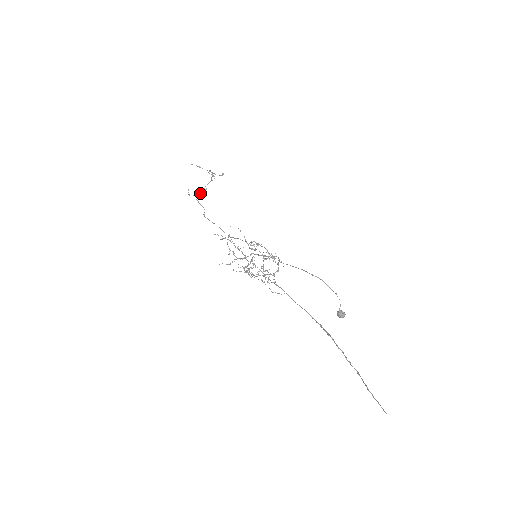
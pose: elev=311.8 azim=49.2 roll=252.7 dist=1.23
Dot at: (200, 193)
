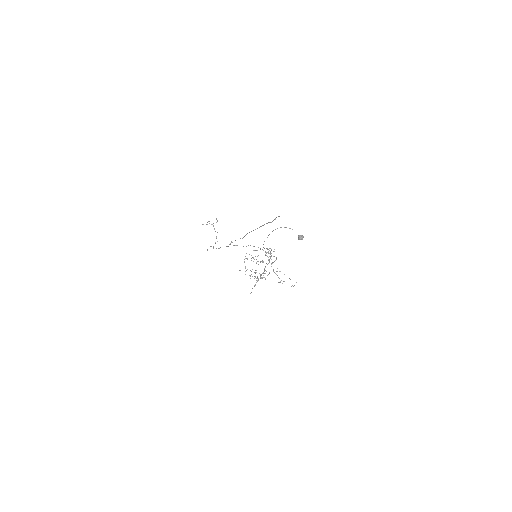
Dot at: occluded
